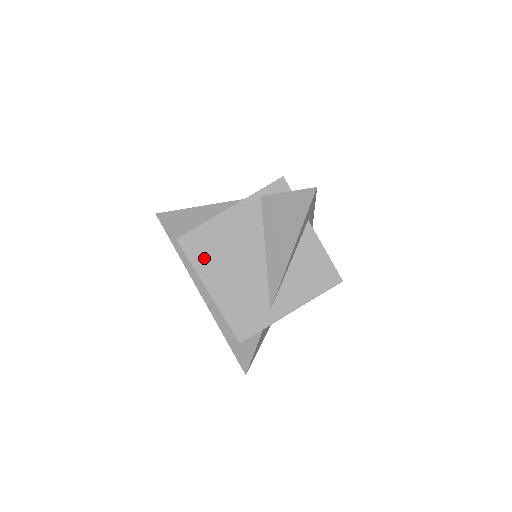
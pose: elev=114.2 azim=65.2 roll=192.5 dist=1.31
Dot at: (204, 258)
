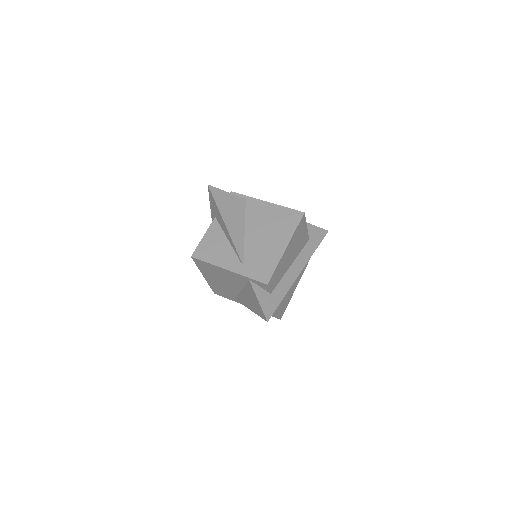
Dot at: (205, 269)
